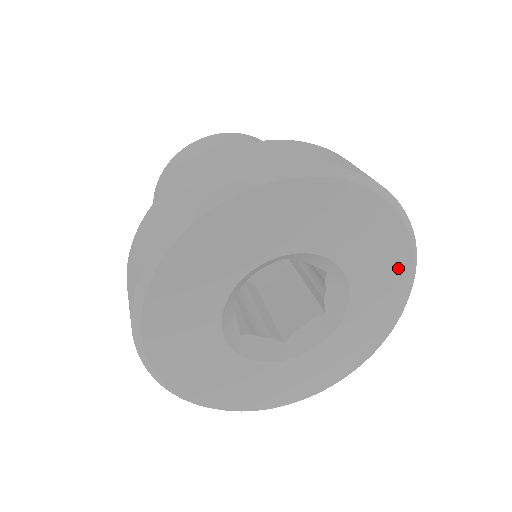
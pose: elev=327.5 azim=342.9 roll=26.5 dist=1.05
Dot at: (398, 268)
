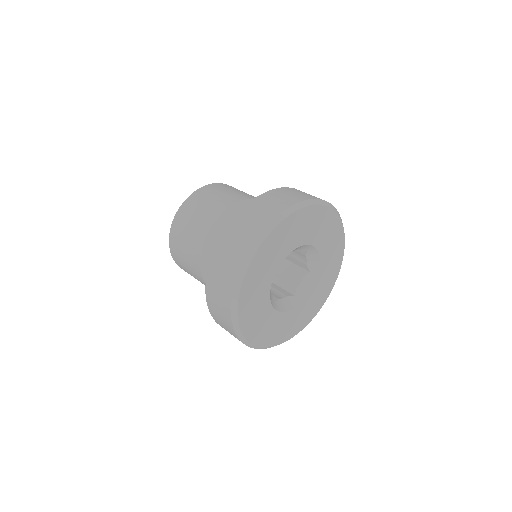
Dot at: (328, 289)
